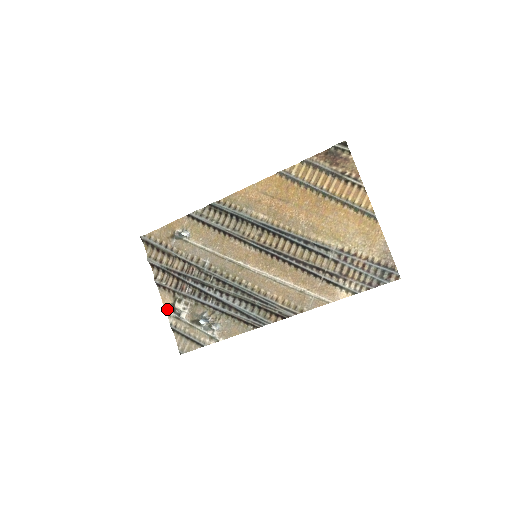
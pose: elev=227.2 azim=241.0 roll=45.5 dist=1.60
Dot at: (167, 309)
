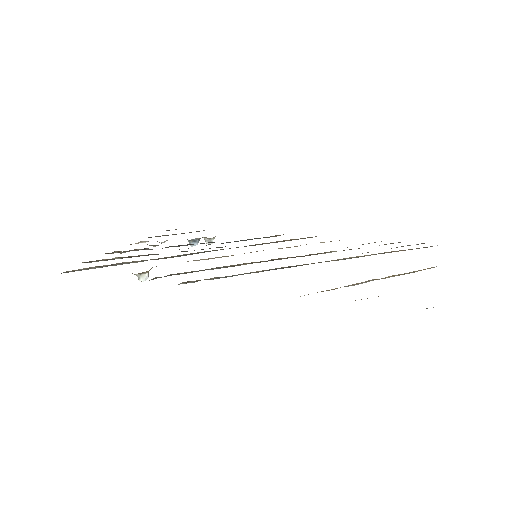
Dot at: occluded
